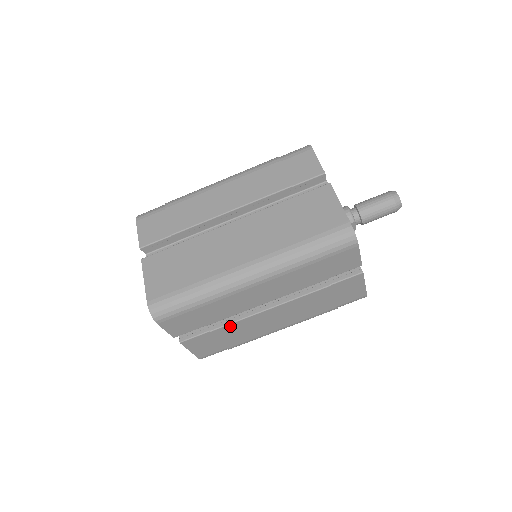
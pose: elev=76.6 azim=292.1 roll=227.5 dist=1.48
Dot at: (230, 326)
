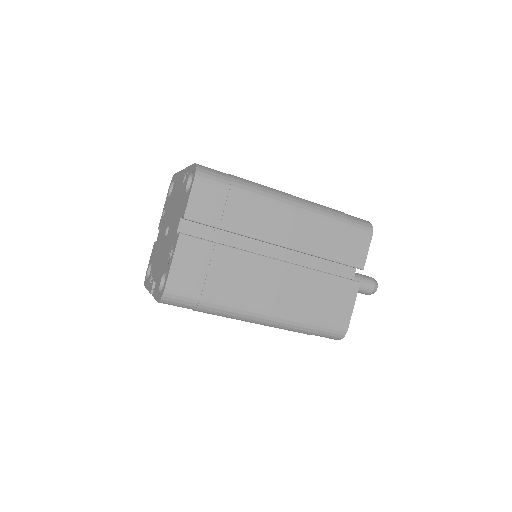
Dot at: occluded
